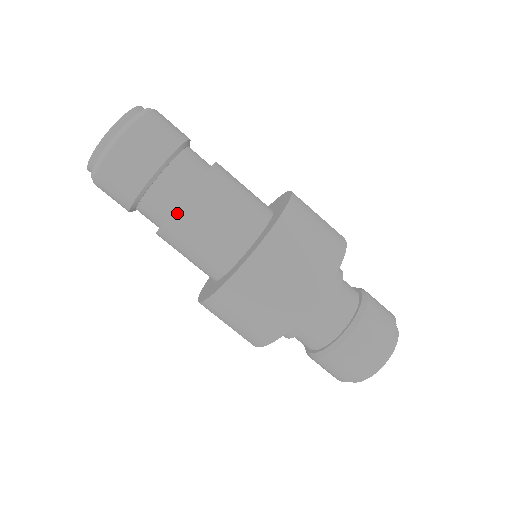
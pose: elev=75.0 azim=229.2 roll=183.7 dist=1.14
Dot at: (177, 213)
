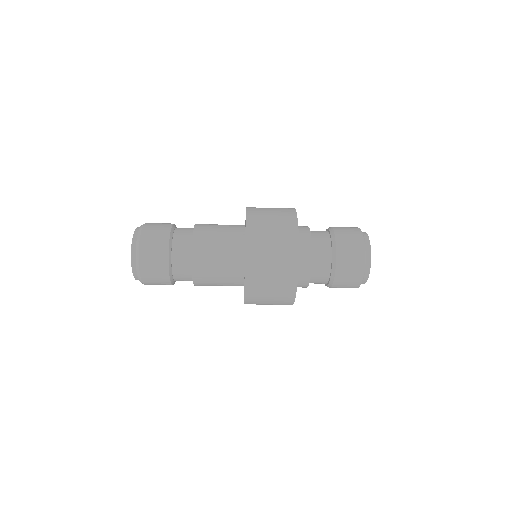
Dot at: occluded
